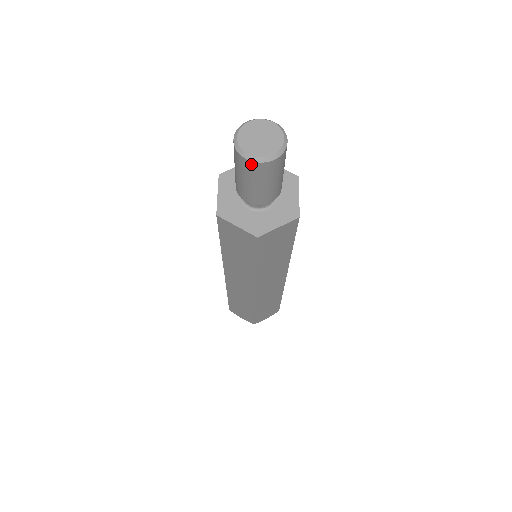
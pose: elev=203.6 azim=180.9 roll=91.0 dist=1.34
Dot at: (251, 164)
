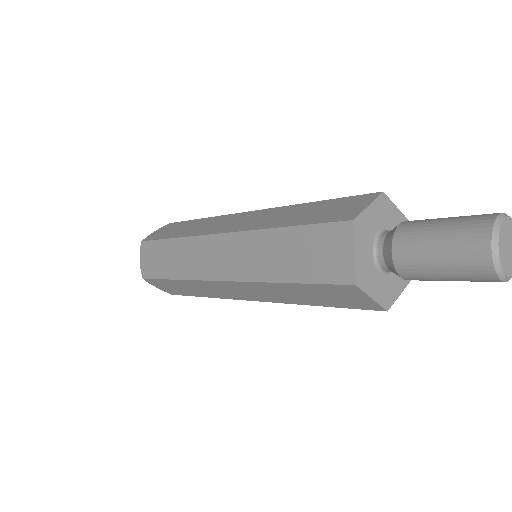
Dot at: (494, 280)
